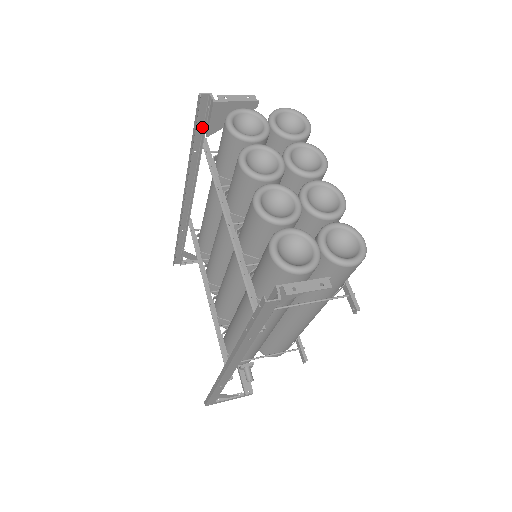
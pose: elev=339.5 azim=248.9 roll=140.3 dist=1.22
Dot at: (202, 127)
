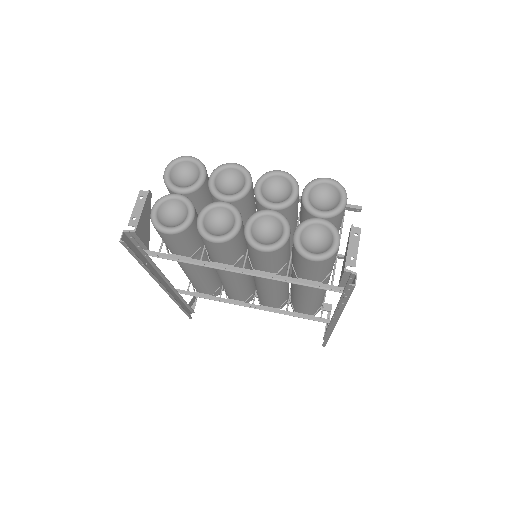
Dot at: (137, 250)
